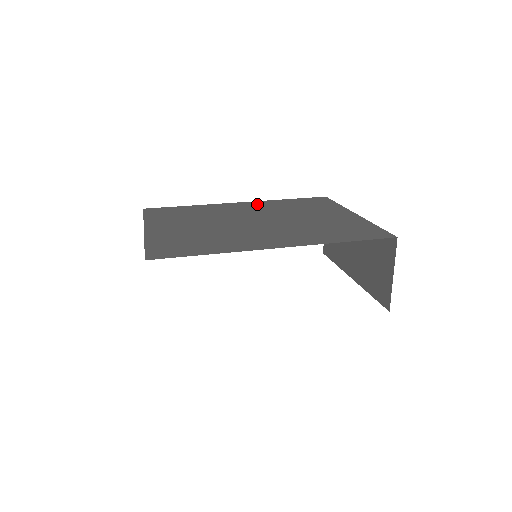
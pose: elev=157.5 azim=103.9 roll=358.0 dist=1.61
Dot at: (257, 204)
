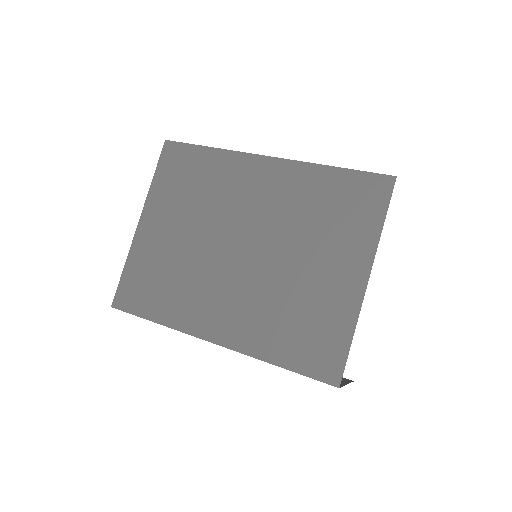
Dot at: (282, 176)
